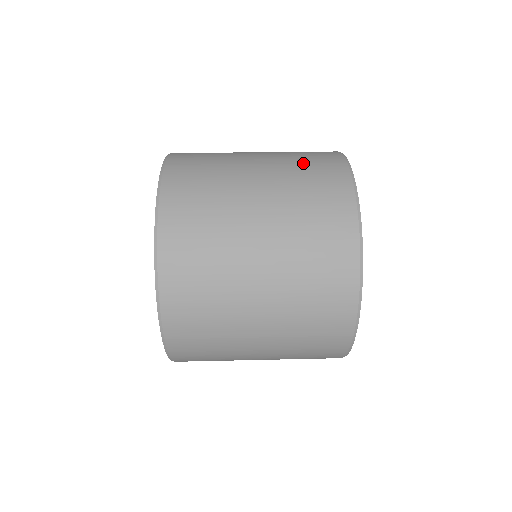
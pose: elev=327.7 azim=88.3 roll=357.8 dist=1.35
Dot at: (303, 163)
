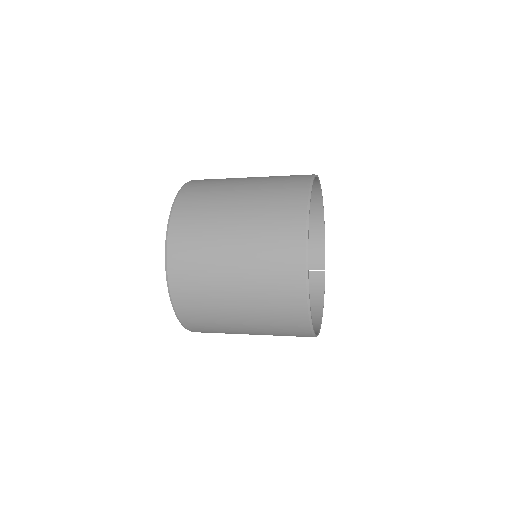
Dot at: occluded
